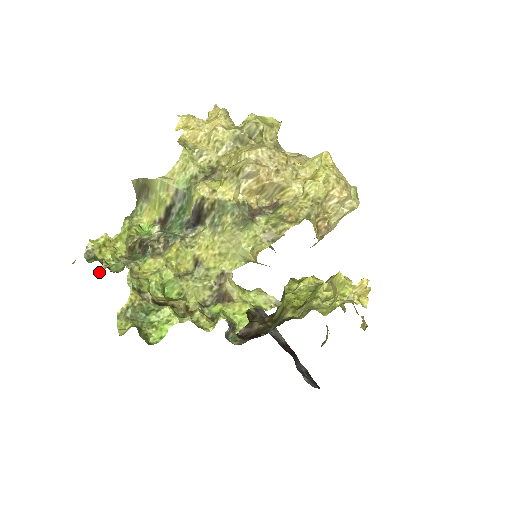
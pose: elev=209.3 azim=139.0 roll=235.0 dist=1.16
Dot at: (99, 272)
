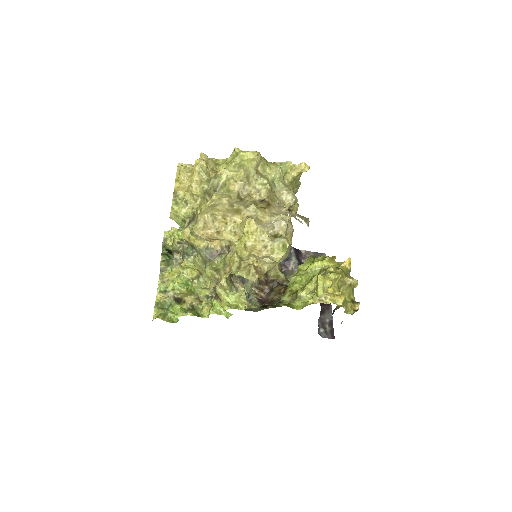
Dot at: occluded
